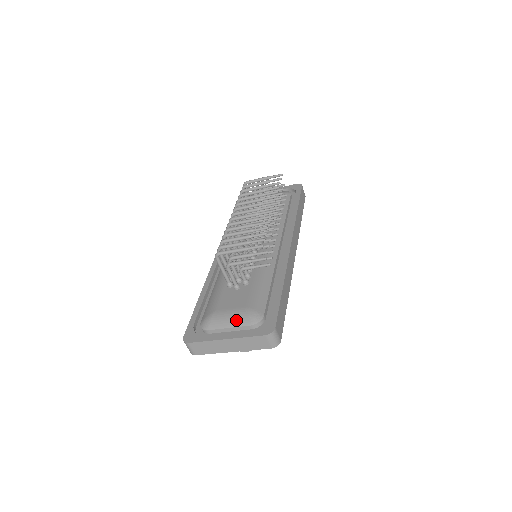
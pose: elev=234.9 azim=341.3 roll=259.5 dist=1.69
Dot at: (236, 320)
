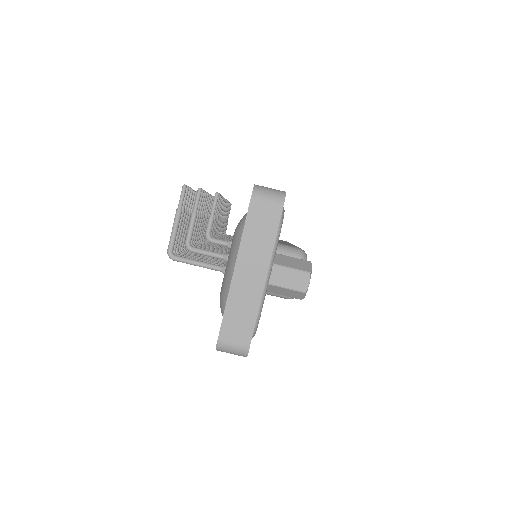
Dot at: (233, 252)
